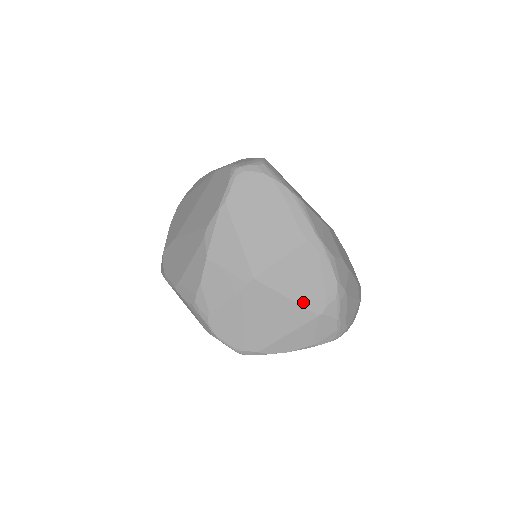
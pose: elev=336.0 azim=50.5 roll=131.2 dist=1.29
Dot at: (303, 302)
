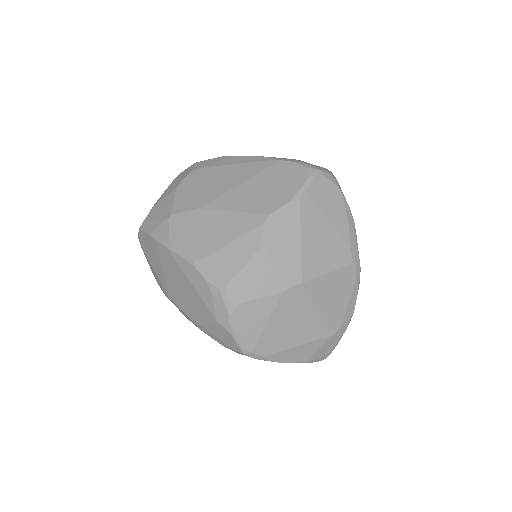
Dot at: (326, 319)
